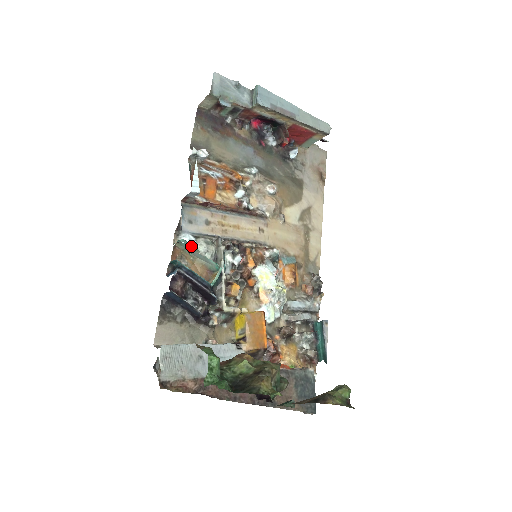
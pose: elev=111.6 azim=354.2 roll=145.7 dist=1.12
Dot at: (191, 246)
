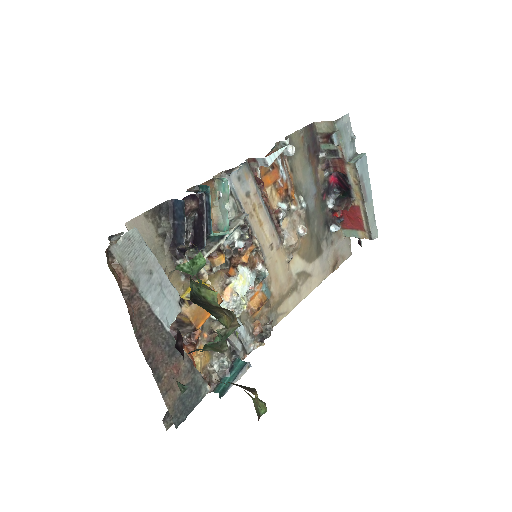
Dot at: (227, 191)
